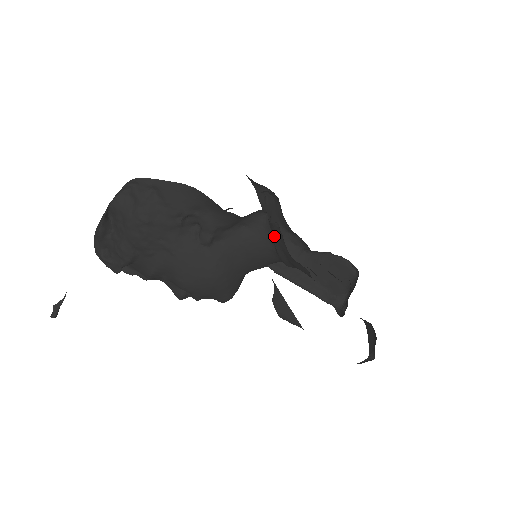
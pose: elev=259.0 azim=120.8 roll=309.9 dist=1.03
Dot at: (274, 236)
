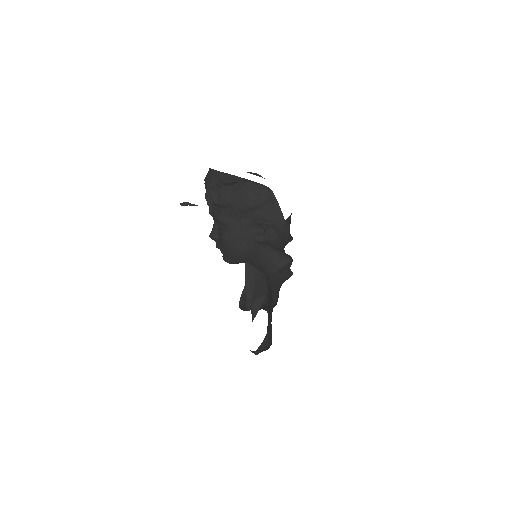
Dot at: (283, 272)
